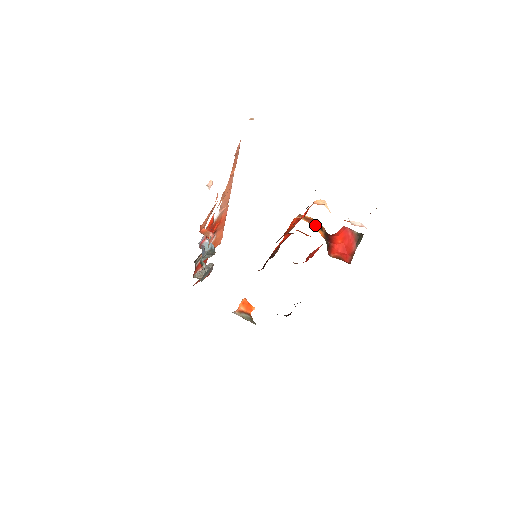
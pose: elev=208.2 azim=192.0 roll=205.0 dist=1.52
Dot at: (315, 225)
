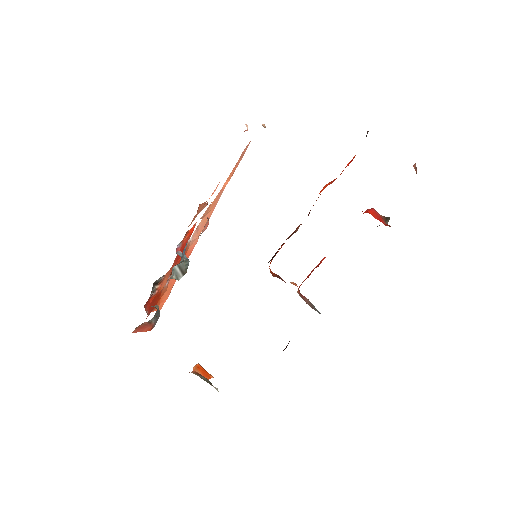
Dot at: occluded
